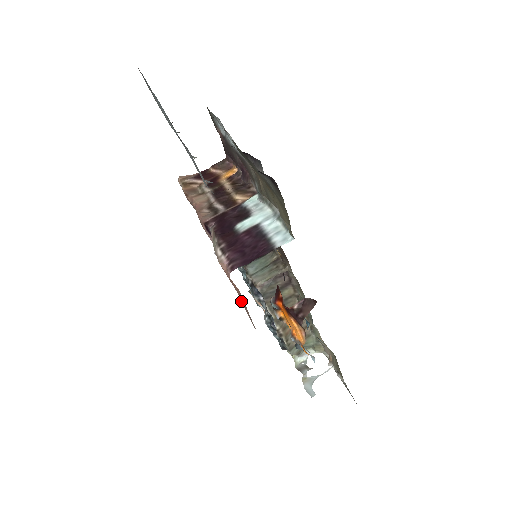
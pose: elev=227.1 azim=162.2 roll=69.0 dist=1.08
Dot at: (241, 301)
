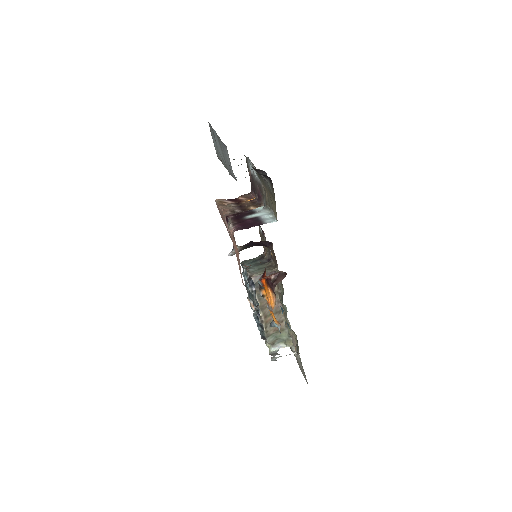
Dot at: (238, 262)
